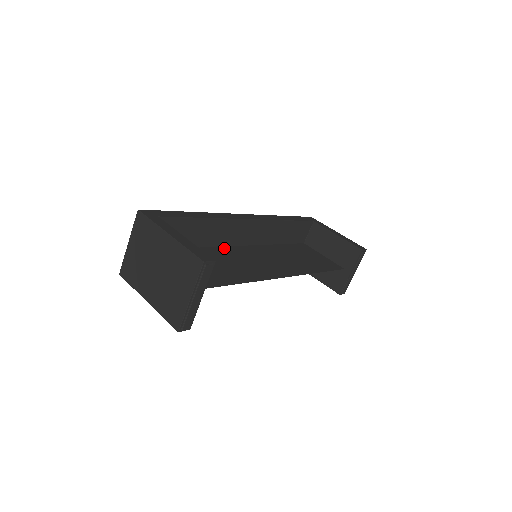
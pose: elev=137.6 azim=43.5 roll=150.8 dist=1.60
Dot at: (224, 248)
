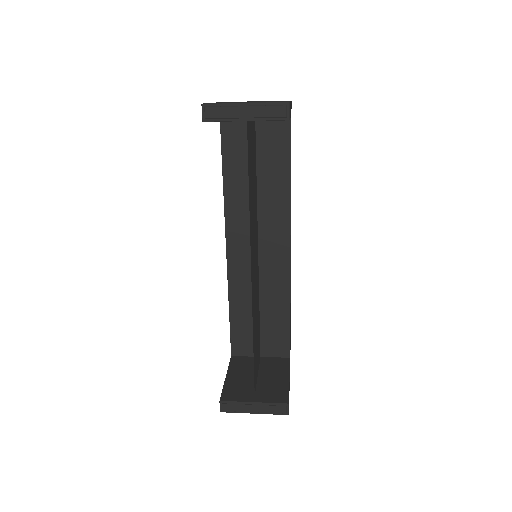
Dot at: (257, 218)
